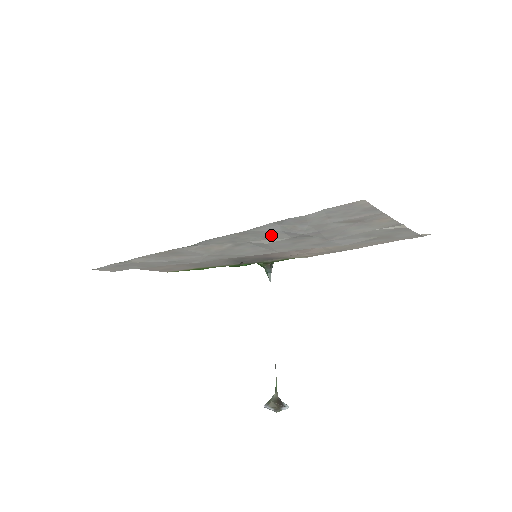
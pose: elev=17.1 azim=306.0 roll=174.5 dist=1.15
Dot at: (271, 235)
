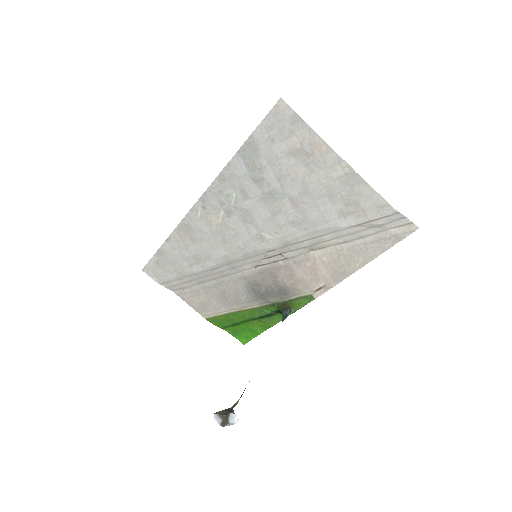
Dot at: (245, 187)
